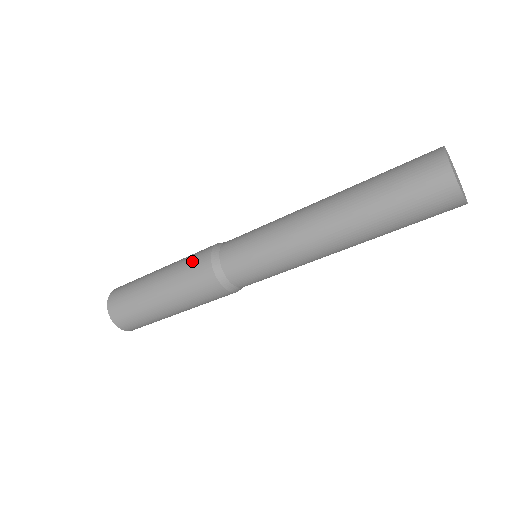
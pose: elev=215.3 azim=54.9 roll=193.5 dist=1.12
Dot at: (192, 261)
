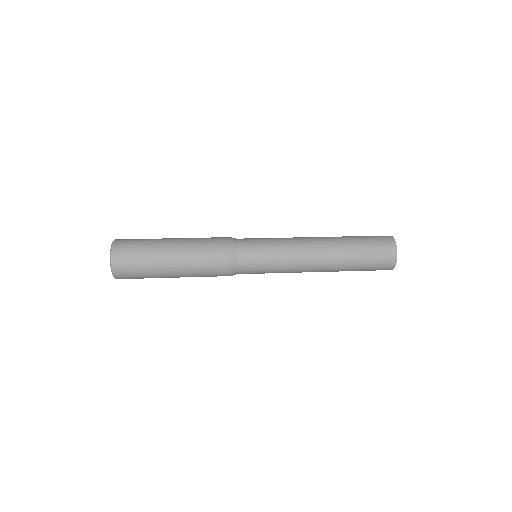
Dot at: (212, 266)
